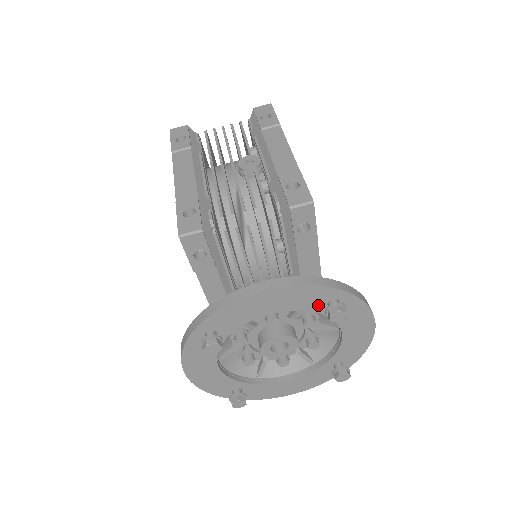
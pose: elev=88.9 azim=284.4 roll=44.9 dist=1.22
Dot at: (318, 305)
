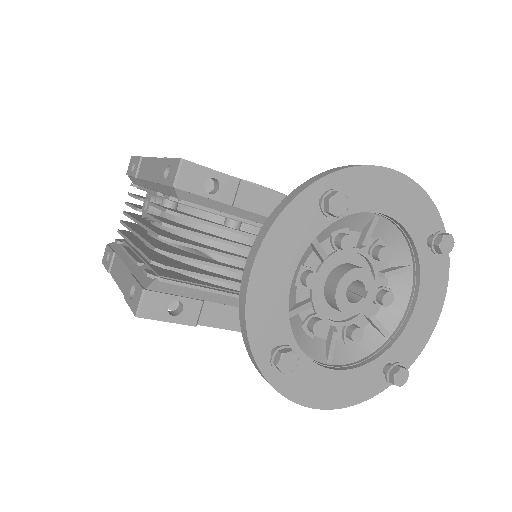
Dot at: (317, 220)
